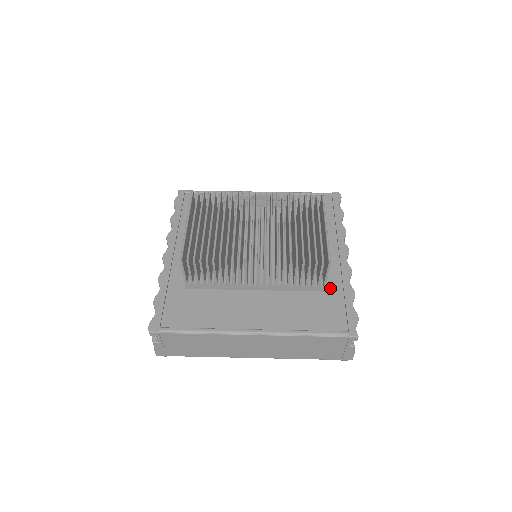
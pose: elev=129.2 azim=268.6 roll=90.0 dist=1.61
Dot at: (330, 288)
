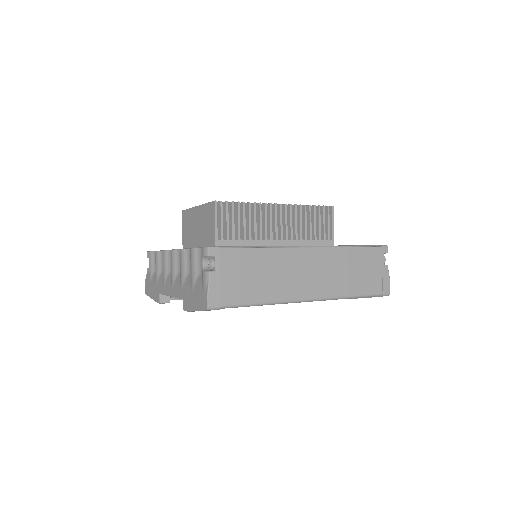
Dot at: occluded
